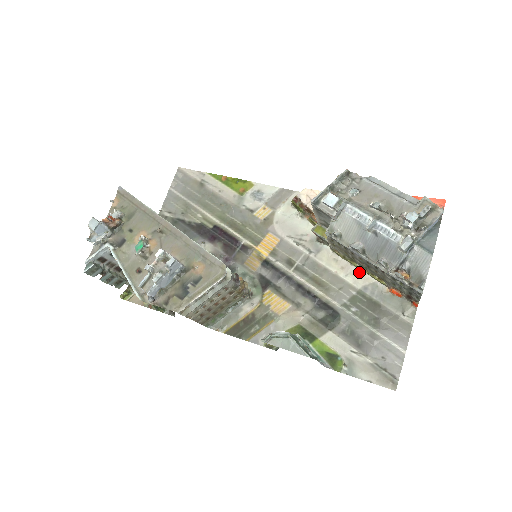
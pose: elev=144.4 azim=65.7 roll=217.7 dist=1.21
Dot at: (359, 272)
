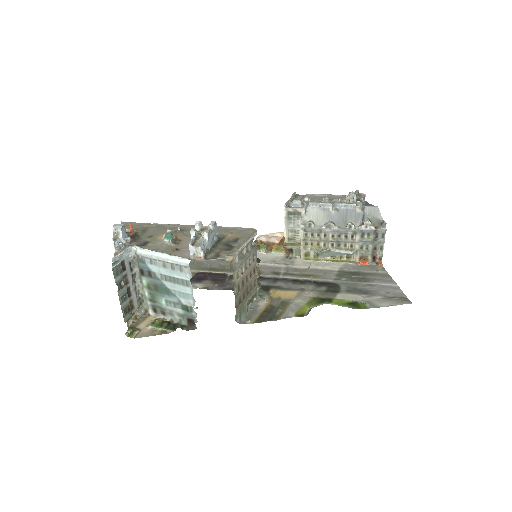
Dot at: (330, 263)
